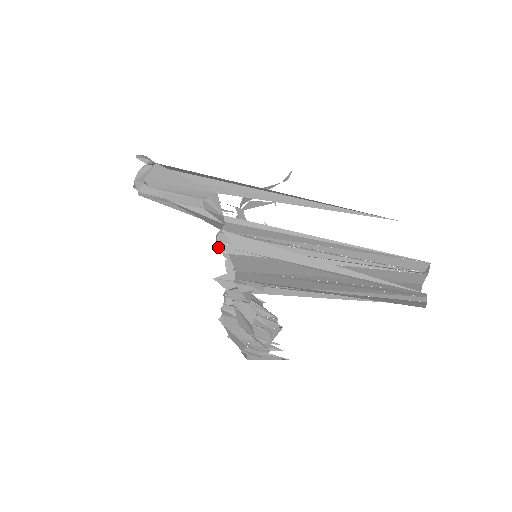
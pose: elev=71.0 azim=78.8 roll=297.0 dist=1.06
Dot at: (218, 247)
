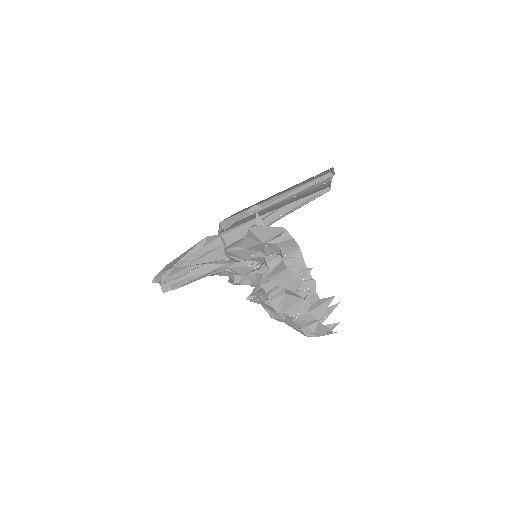
Dot at: (230, 250)
